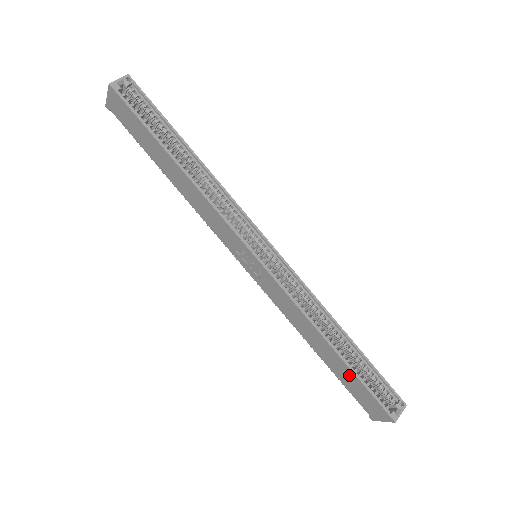
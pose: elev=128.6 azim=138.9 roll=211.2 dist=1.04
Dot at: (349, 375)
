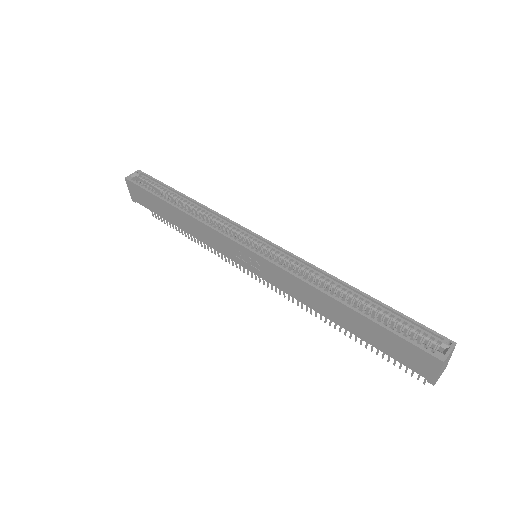
Dot at: (372, 328)
